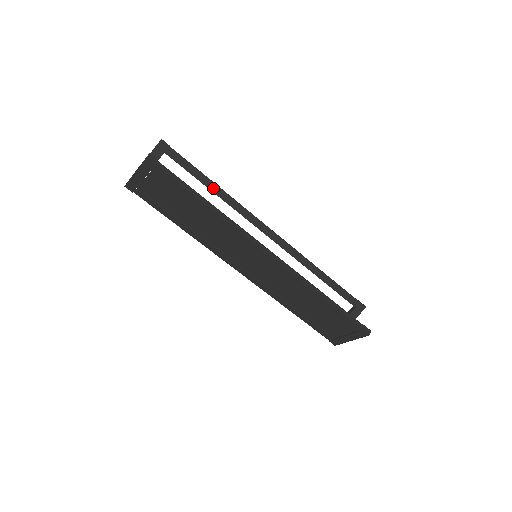
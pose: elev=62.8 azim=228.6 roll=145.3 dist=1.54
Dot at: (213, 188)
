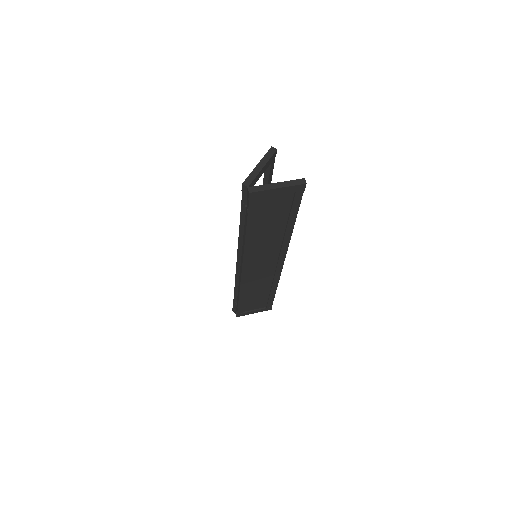
Dot at: occluded
